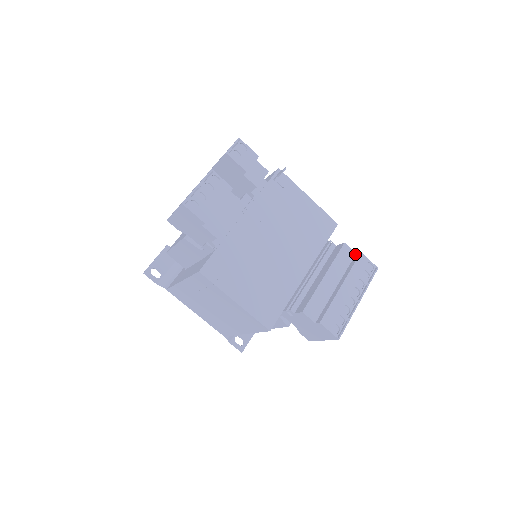
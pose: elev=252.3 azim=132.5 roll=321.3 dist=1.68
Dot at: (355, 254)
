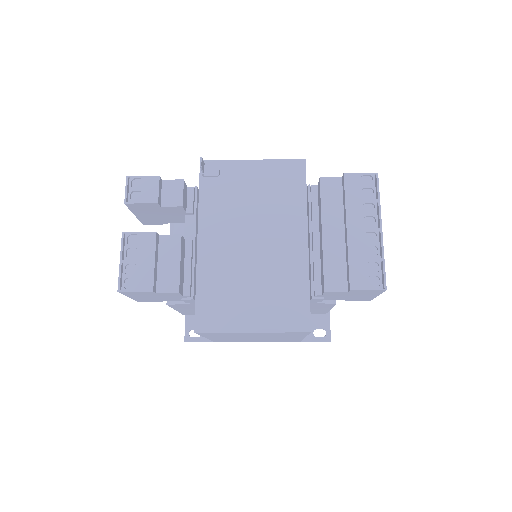
Dot at: (341, 179)
